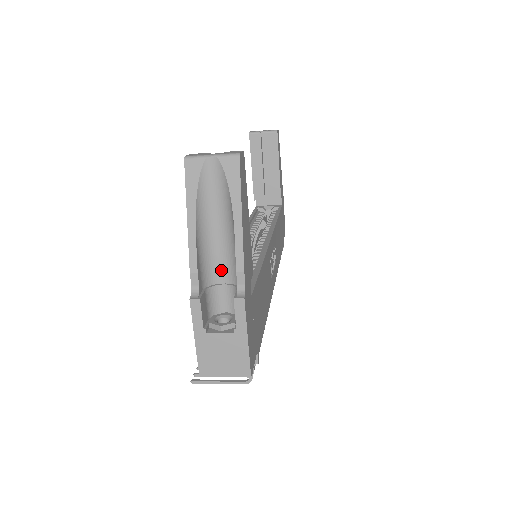
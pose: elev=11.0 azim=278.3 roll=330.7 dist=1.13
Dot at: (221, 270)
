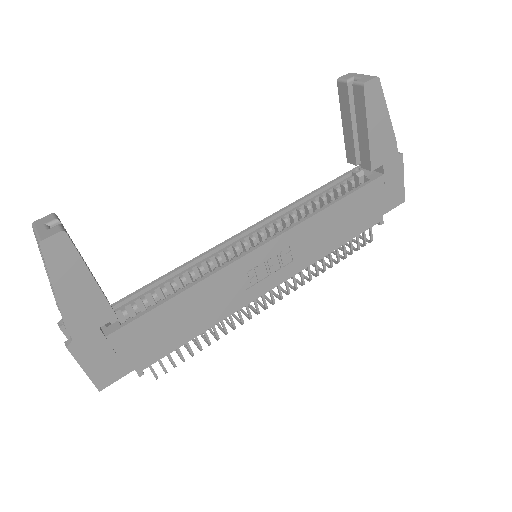
Dot at: occluded
